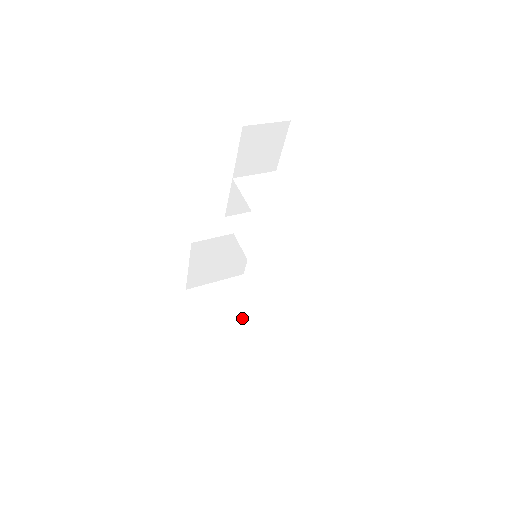
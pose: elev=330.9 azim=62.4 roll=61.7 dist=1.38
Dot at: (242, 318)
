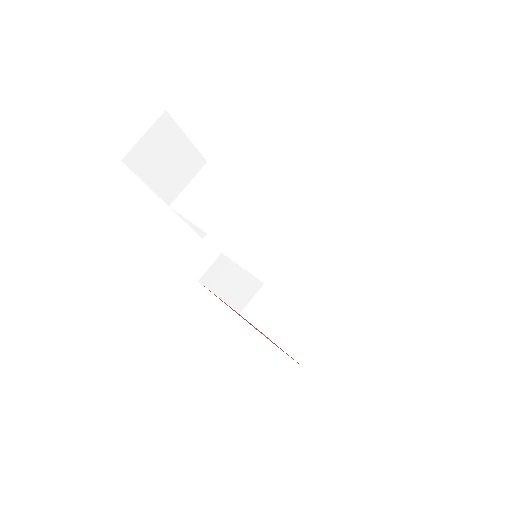
Dot at: (300, 313)
